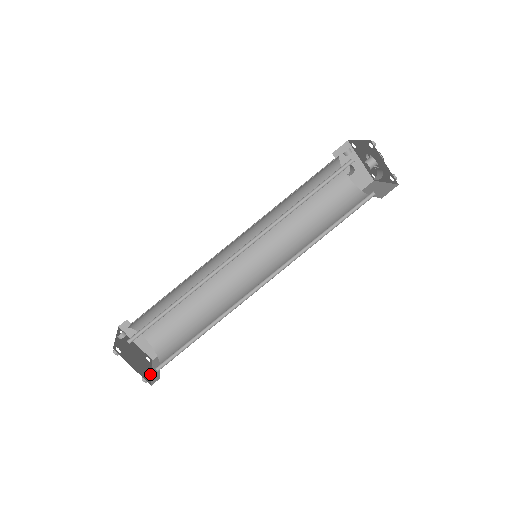
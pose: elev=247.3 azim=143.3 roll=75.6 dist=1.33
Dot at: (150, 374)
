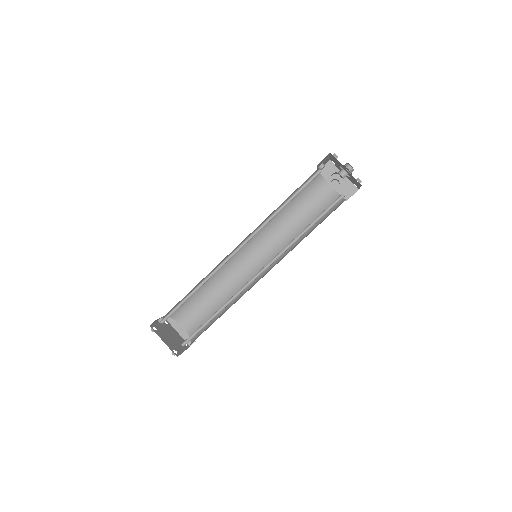
Dot at: (181, 352)
